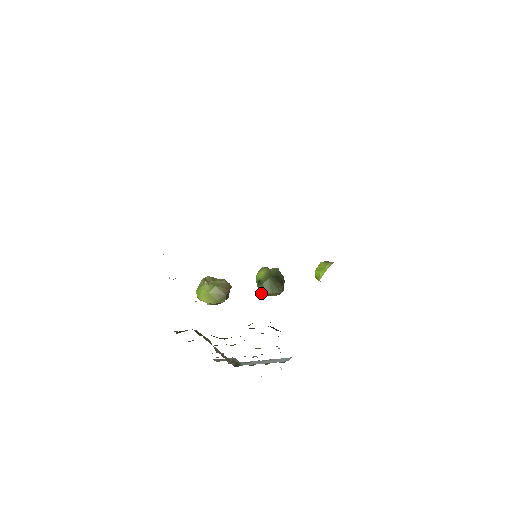
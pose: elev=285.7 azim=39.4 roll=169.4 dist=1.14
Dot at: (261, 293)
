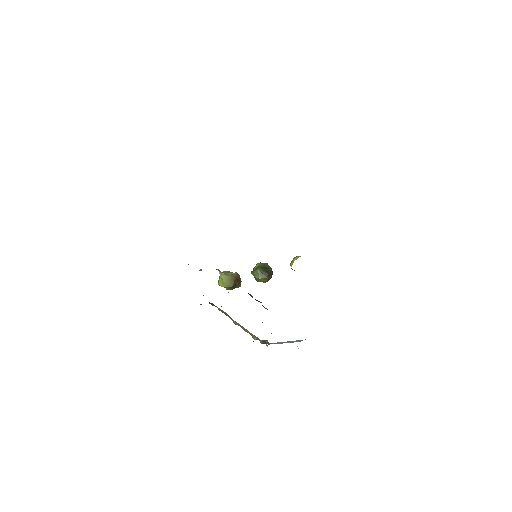
Dot at: (256, 280)
